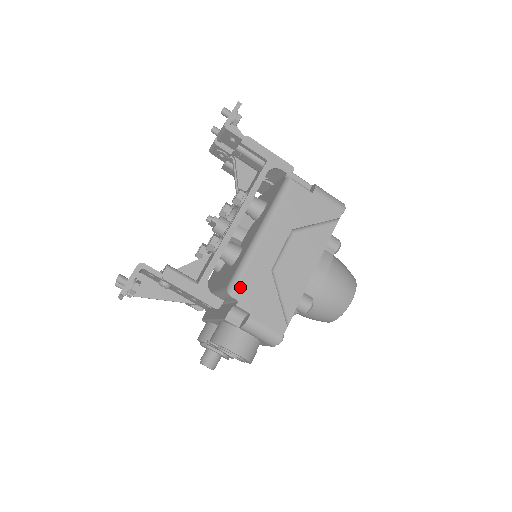
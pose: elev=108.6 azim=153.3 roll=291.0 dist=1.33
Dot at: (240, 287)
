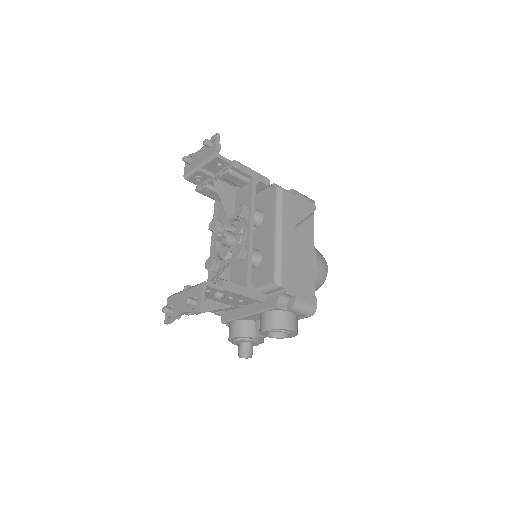
Dot at: (283, 278)
